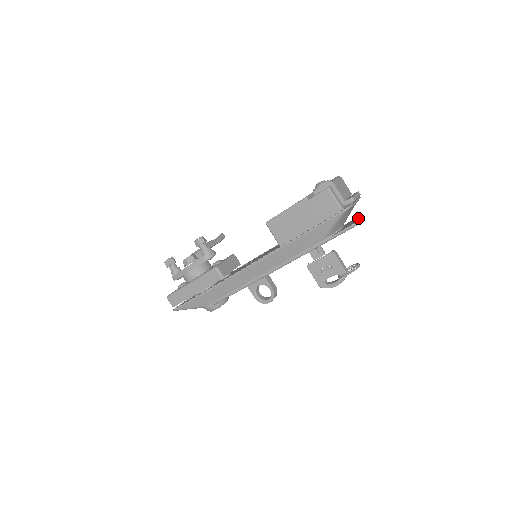
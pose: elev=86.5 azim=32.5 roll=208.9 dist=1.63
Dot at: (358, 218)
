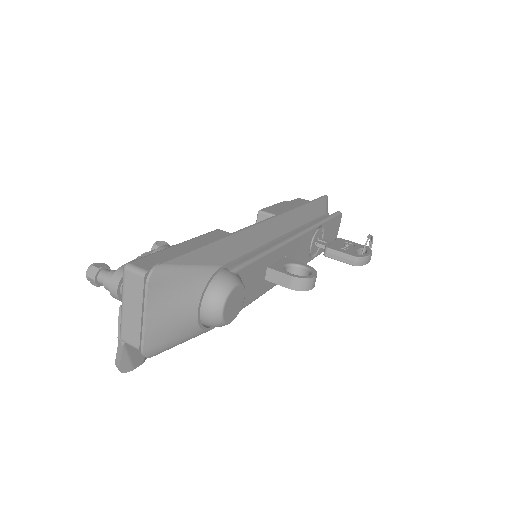
Dot at: occluded
